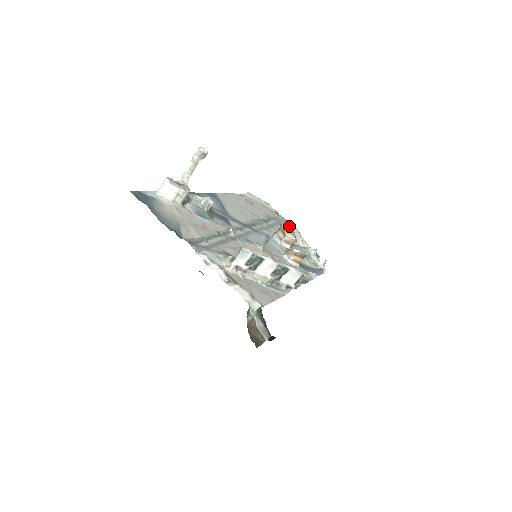
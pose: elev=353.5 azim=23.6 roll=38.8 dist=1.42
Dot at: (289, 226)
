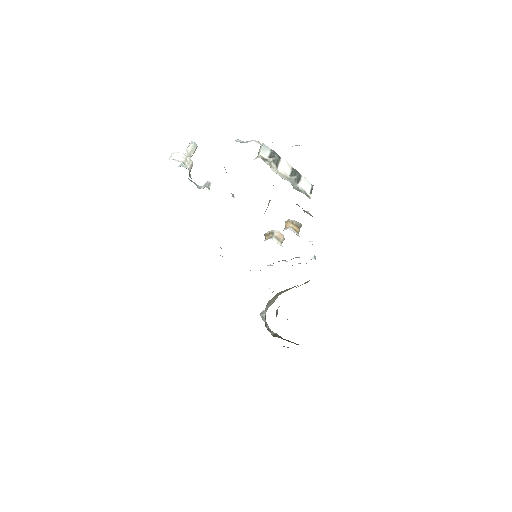
Dot at: (267, 265)
